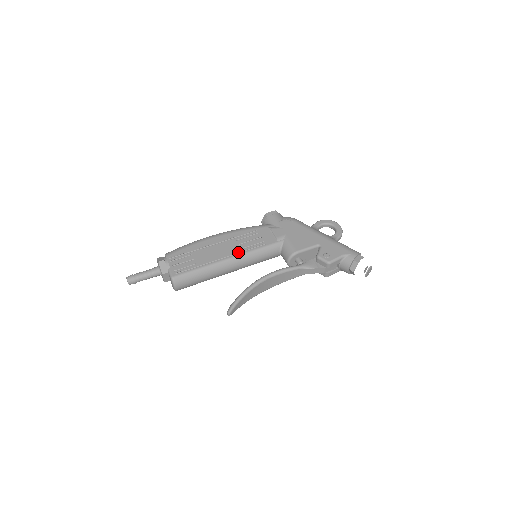
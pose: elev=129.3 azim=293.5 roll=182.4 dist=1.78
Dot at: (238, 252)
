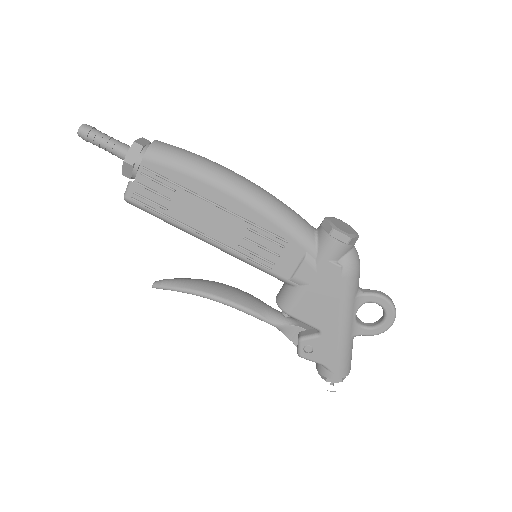
Dot at: (228, 247)
